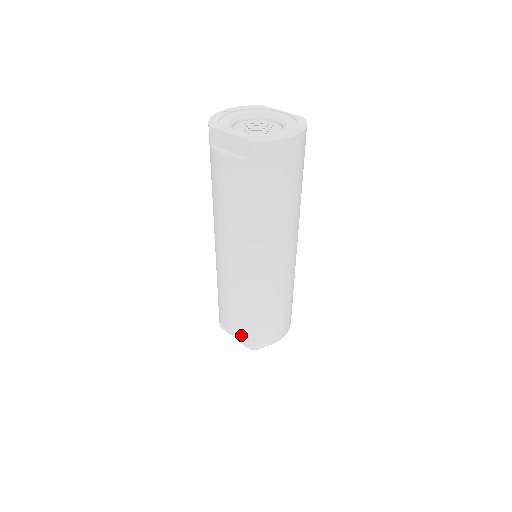
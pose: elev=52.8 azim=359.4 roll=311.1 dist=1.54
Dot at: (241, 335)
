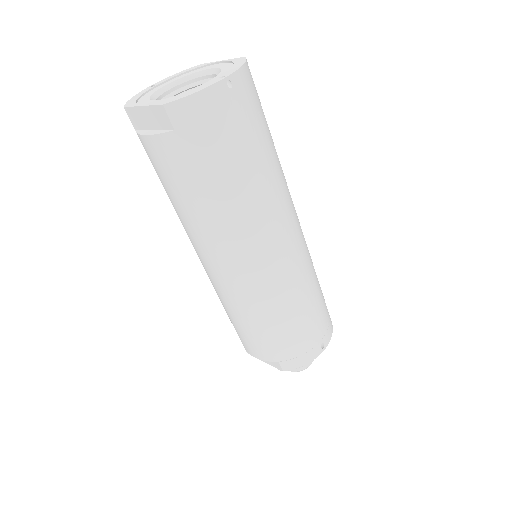
Dot at: (267, 359)
